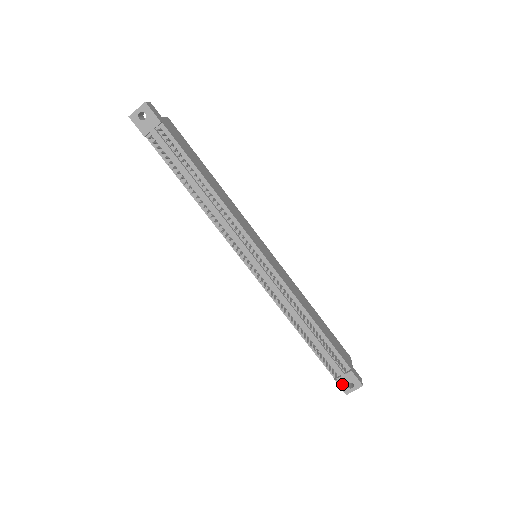
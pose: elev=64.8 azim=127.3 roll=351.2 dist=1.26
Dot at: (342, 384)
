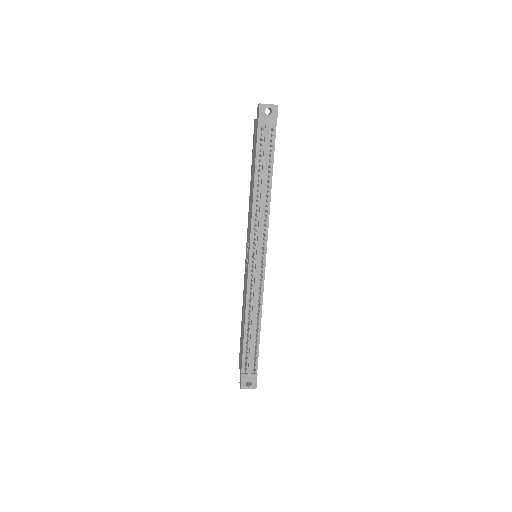
Dot at: (244, 380)
